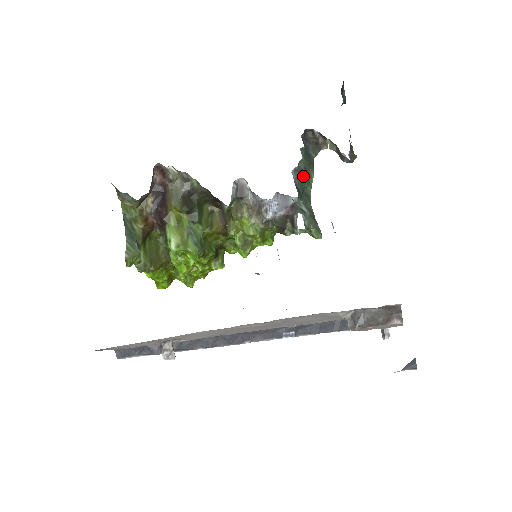
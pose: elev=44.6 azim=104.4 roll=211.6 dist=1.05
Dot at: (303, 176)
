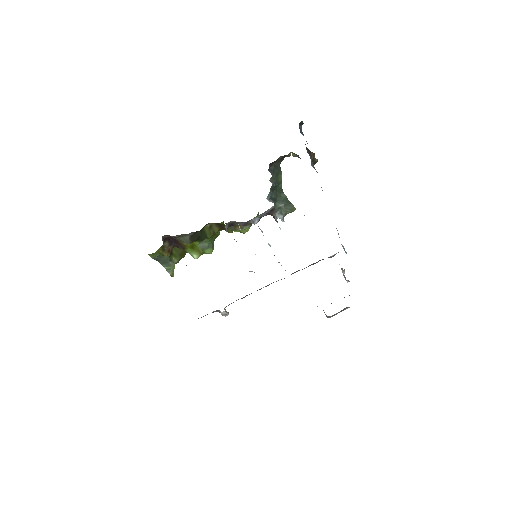
Dot at: (275, 188)
